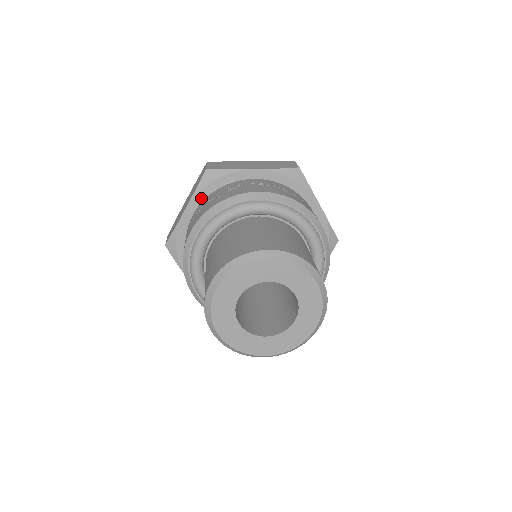
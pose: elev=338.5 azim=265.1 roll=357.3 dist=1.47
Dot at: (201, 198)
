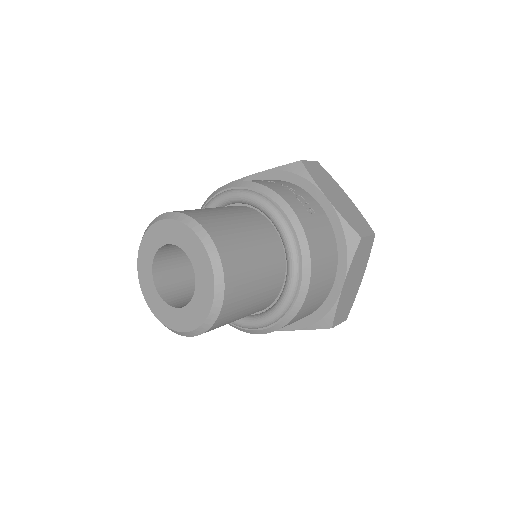
Dot at: occluded
